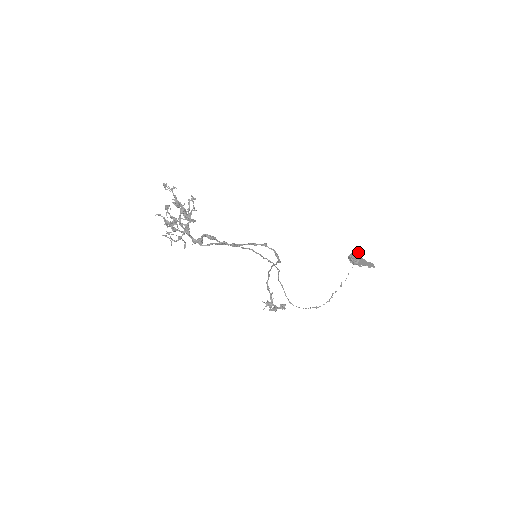
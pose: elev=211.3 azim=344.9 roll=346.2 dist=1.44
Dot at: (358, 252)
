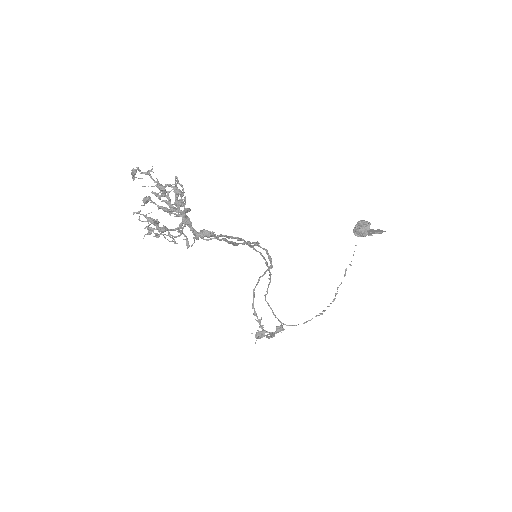
Dot at: (363, 220)
